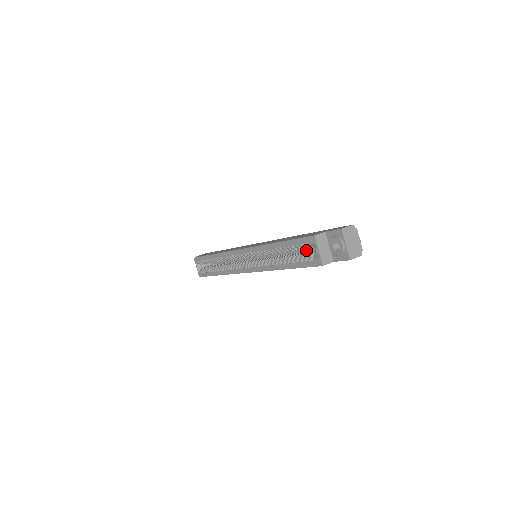
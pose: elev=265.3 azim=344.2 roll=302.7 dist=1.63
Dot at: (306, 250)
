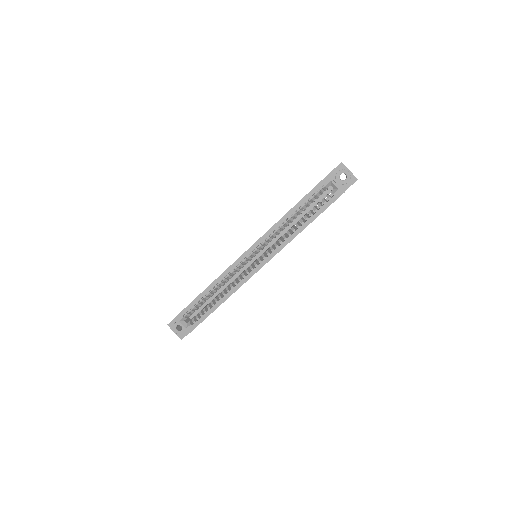
Dot at: (310, 209)
